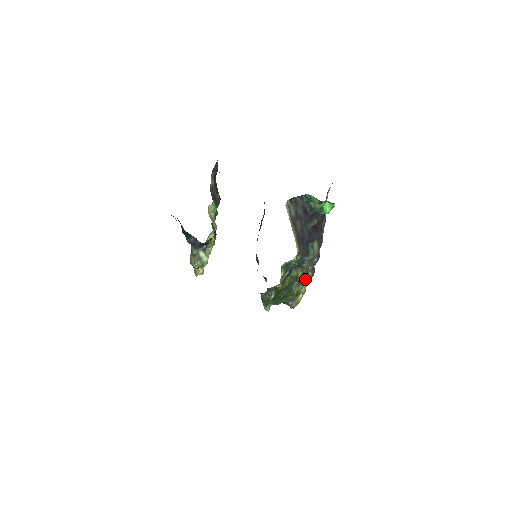
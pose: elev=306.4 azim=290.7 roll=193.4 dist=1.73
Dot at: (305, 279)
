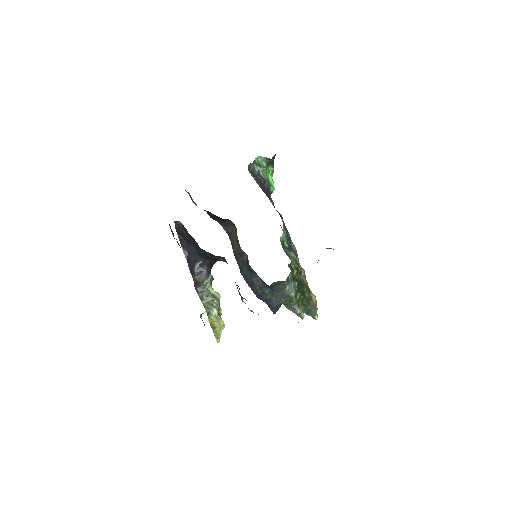
Dot at: (302, 271)
